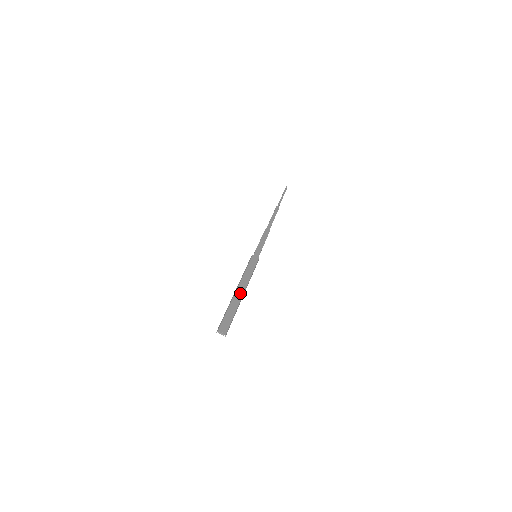
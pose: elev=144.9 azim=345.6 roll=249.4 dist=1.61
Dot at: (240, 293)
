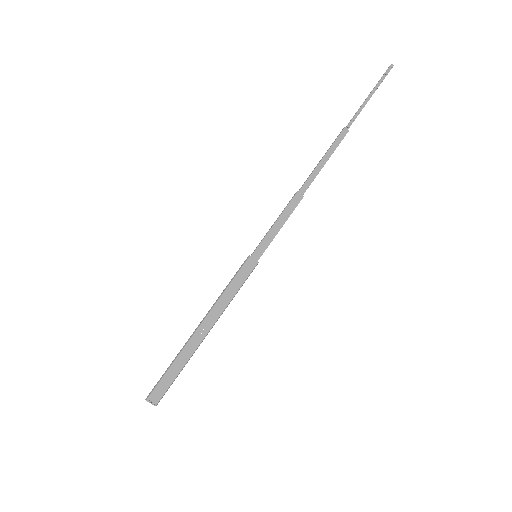
Dot at: (201, 335)
